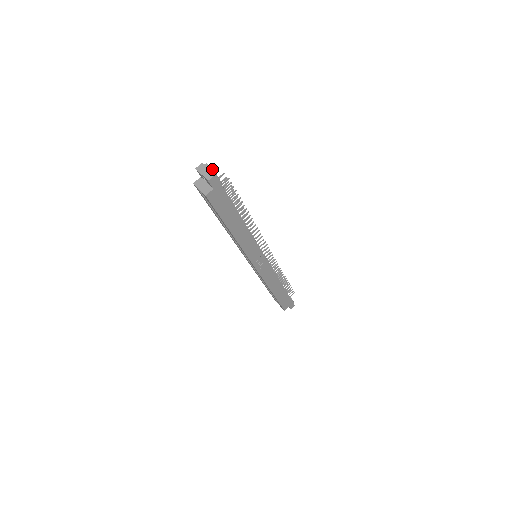
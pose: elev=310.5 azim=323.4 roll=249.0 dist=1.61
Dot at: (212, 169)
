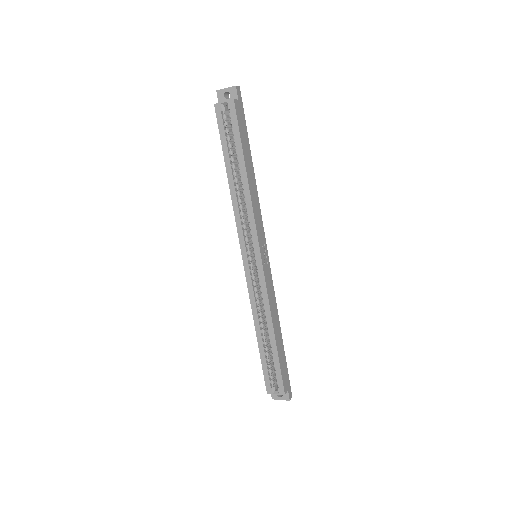
Dot at: occluded
